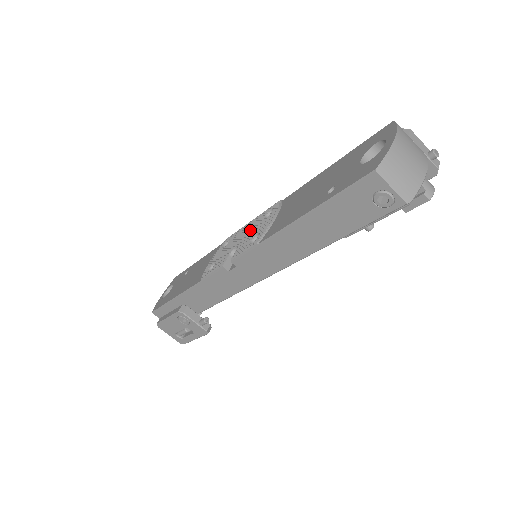
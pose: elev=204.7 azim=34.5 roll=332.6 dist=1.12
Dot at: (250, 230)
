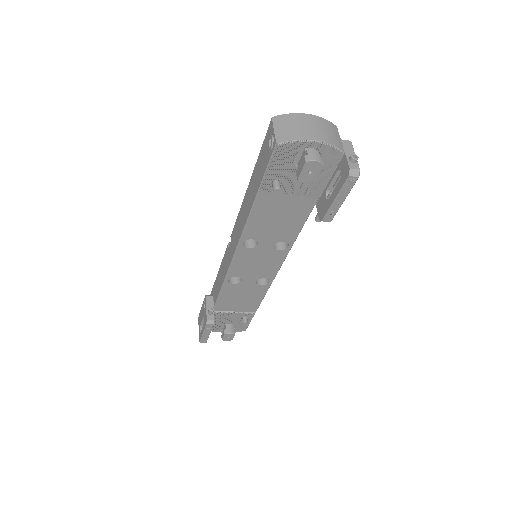
Dot at: occluded
